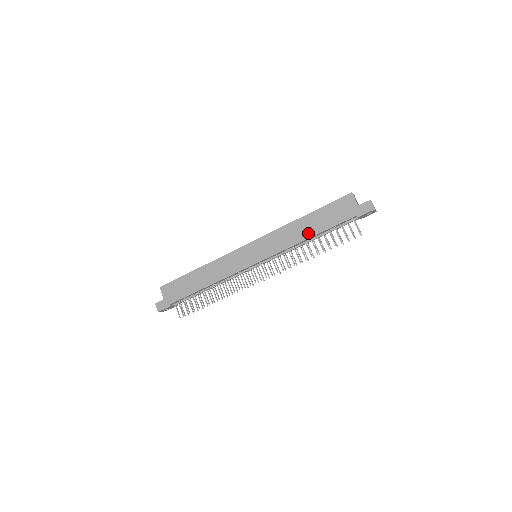
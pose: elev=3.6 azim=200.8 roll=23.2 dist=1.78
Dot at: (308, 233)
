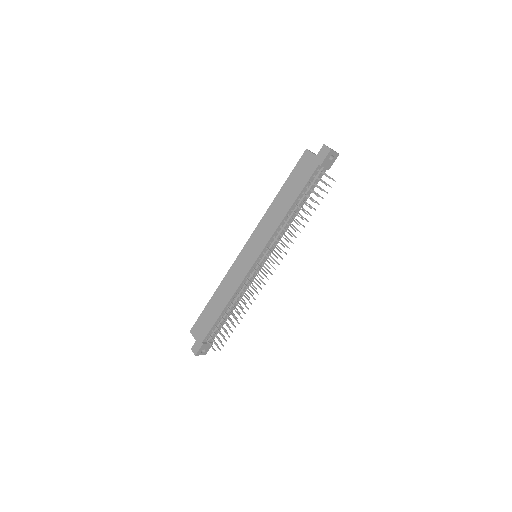
Dot at: (286, 206)
